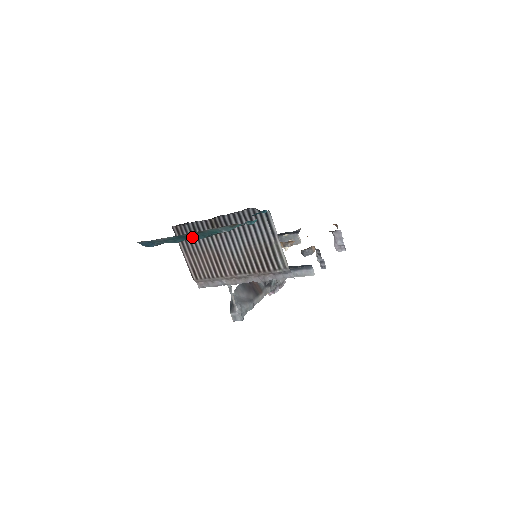
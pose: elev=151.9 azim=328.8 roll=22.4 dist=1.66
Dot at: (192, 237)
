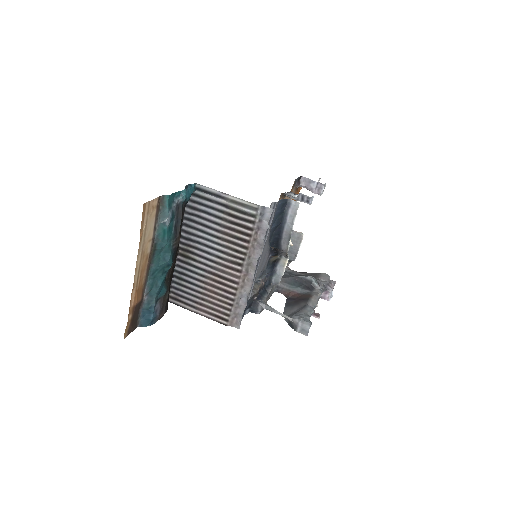
Dot at: (161, 264)
